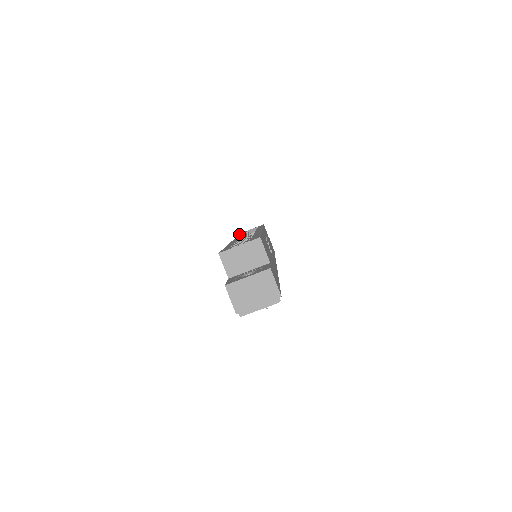
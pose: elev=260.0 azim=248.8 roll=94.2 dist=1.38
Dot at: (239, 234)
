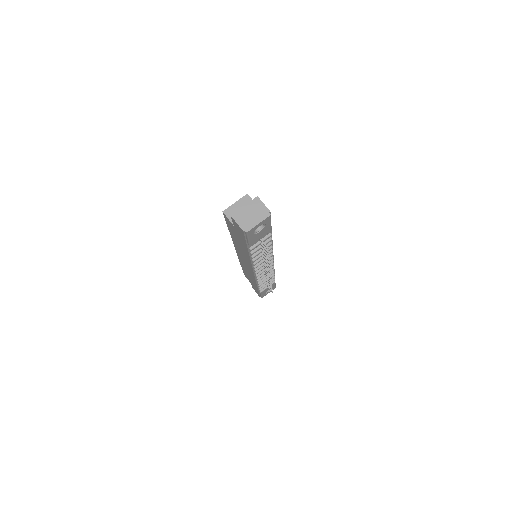
Dot at: (242, 269)
